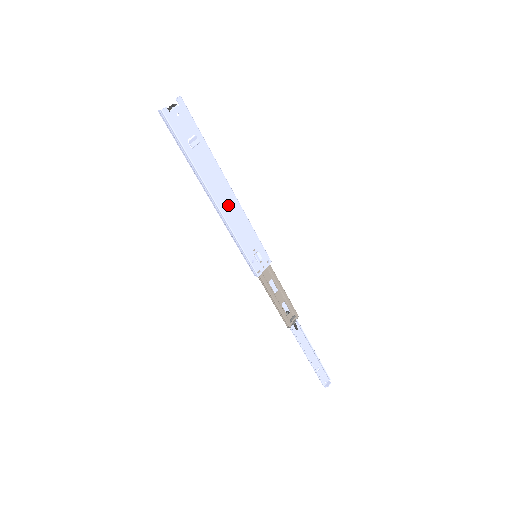
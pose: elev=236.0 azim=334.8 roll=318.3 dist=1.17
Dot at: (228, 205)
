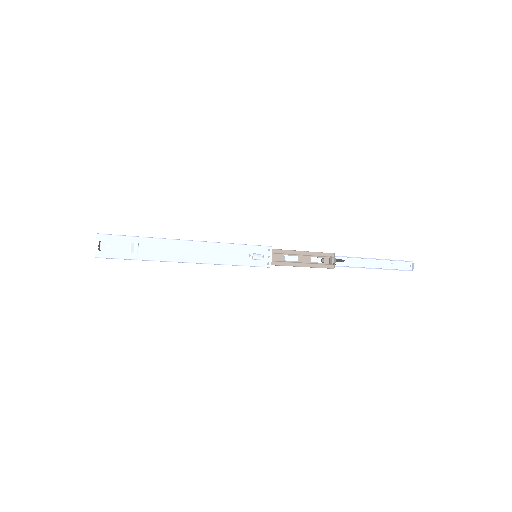
Dot at: (199, 253)
